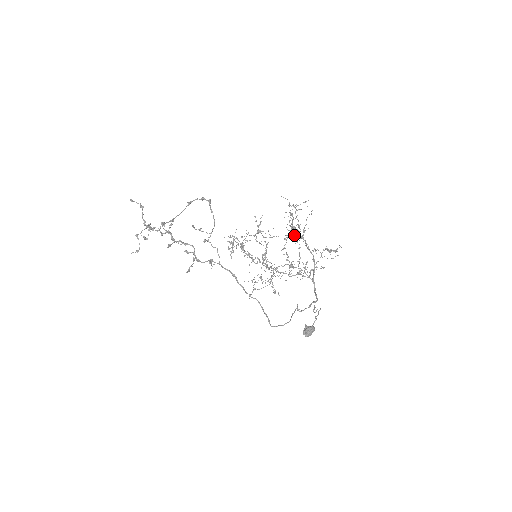
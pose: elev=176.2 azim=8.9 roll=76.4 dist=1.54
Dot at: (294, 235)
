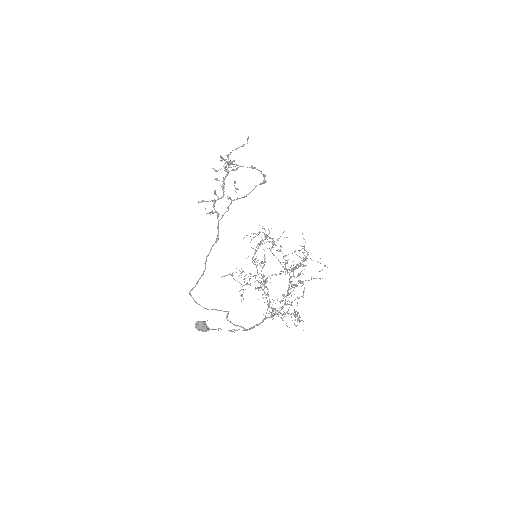
Dot at: occluded
